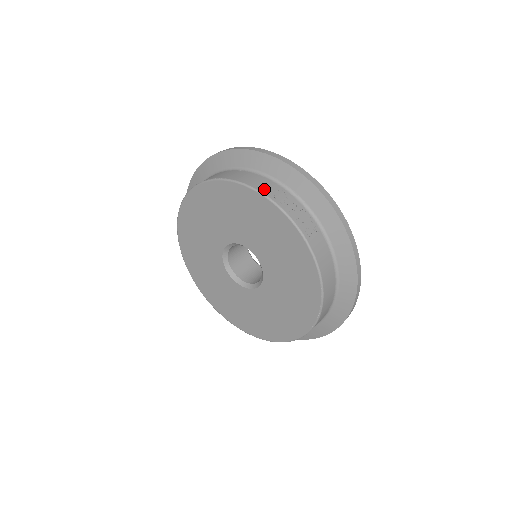
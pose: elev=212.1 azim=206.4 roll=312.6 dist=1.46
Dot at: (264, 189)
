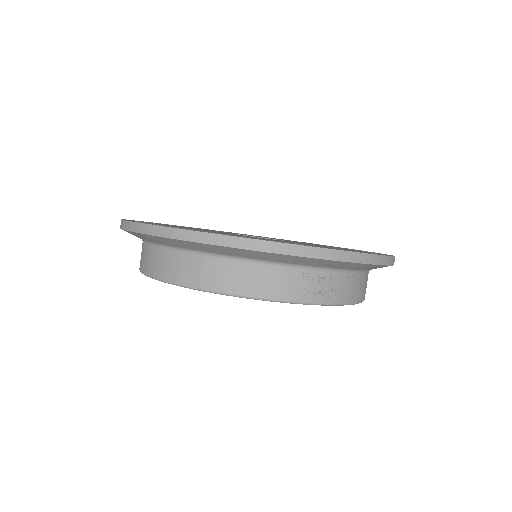
Dot at: (292, 294)
